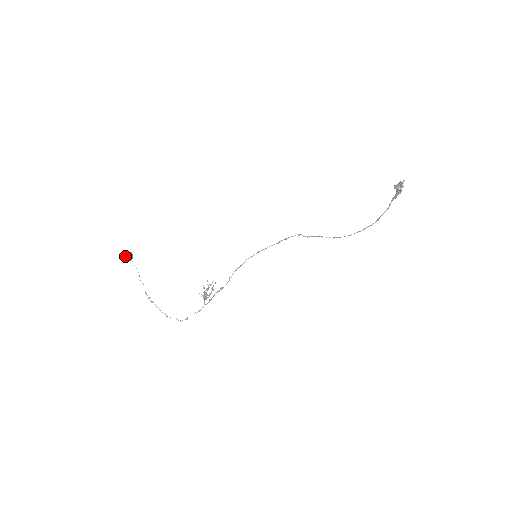
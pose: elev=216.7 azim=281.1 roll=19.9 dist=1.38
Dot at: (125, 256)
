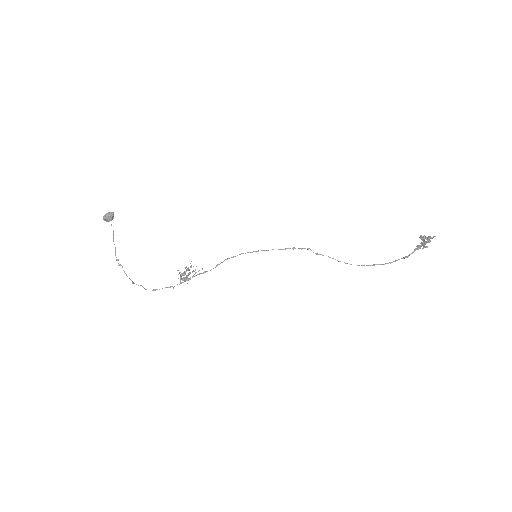
Dot at: (105, 215)
